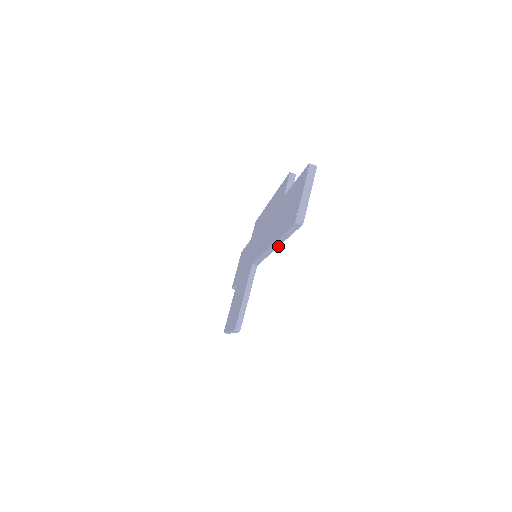
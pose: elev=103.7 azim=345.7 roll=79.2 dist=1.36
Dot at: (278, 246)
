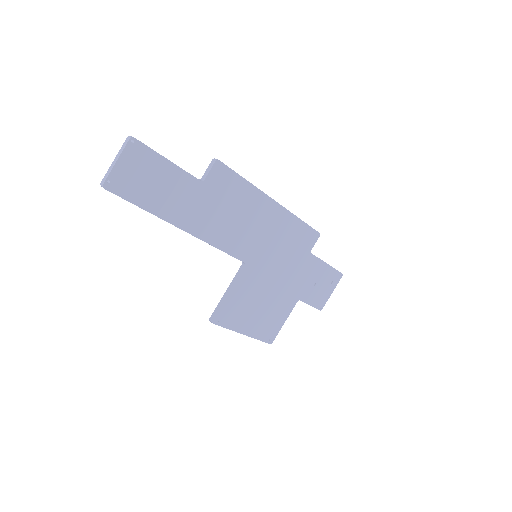
Dot at: (174, 225)
